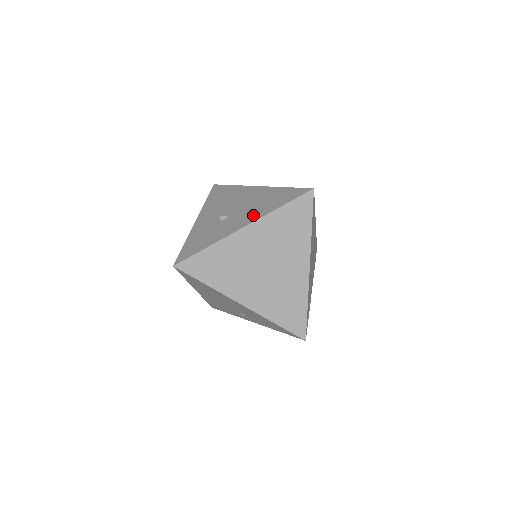
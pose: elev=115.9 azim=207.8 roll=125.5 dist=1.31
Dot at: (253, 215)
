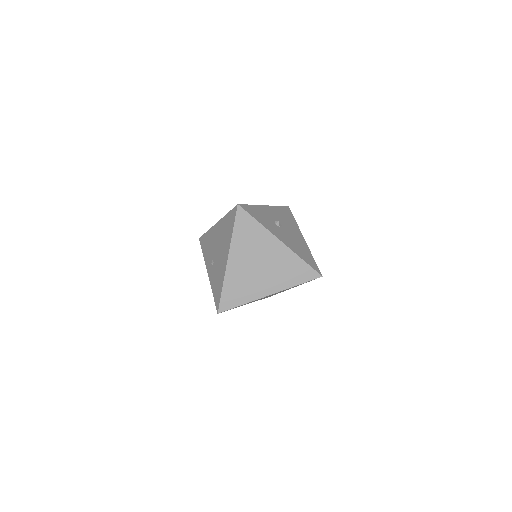
Dot at: (290, 244)
